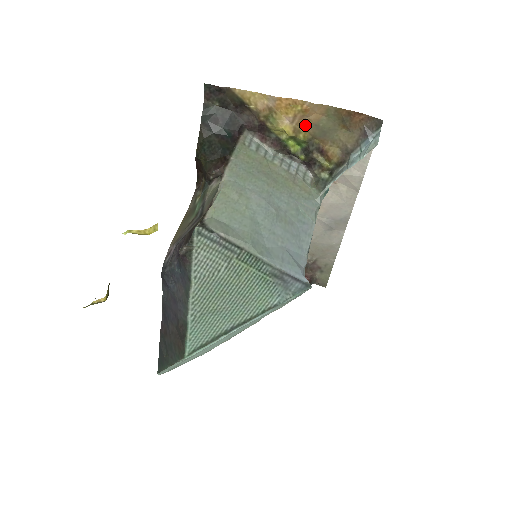
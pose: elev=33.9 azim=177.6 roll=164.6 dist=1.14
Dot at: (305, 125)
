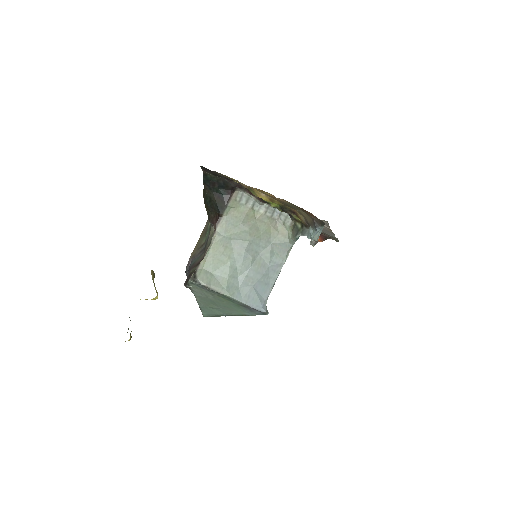
Dot at: (277, 200)
